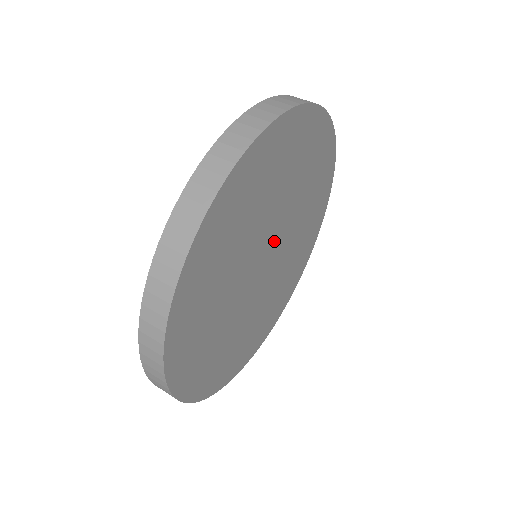
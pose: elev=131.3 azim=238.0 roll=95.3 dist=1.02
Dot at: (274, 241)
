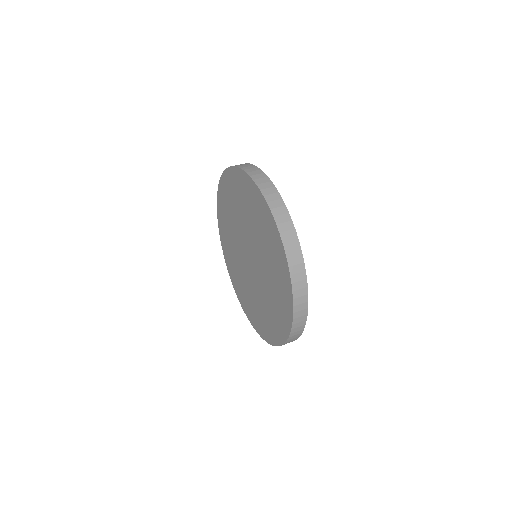
Dot at: occluded
